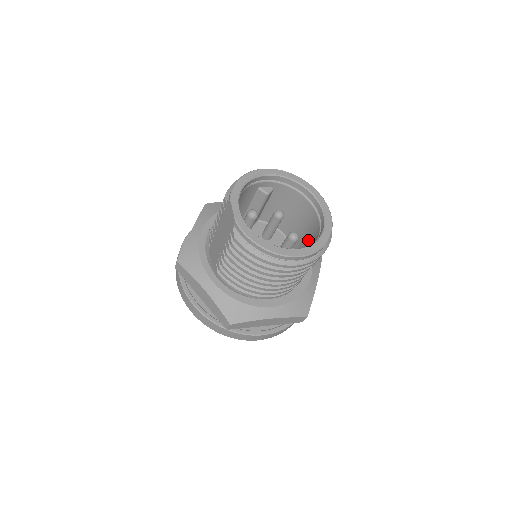
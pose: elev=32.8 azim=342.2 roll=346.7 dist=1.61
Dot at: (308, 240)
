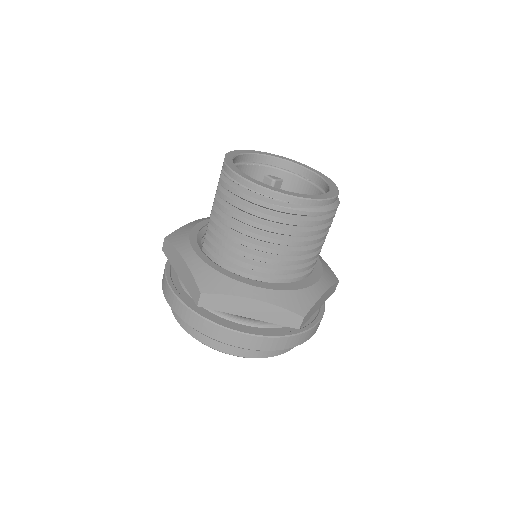
Dot at: occluded
